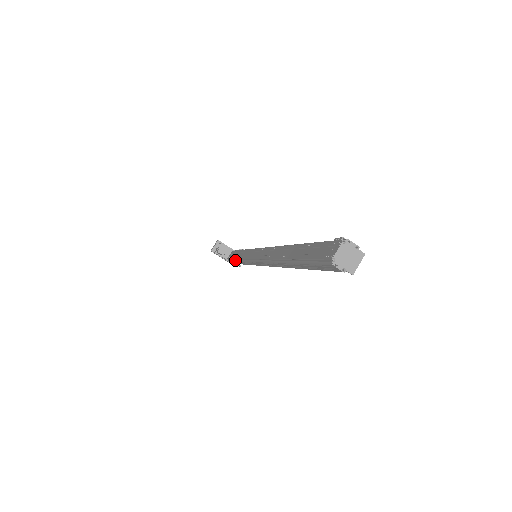
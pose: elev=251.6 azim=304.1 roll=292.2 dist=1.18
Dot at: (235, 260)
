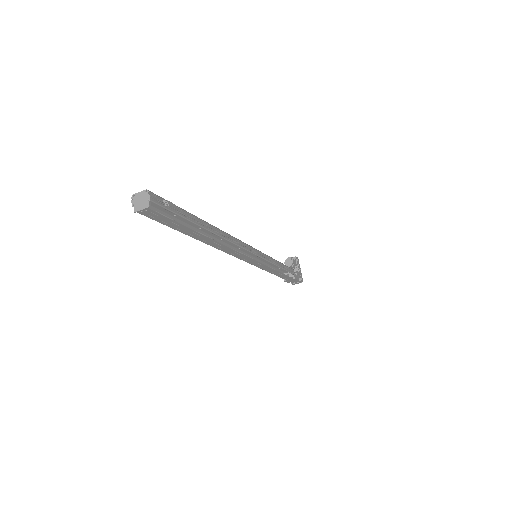
Dot at: (275, 267)
